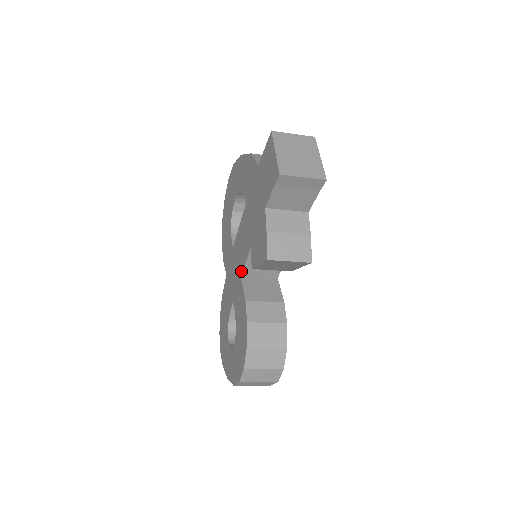
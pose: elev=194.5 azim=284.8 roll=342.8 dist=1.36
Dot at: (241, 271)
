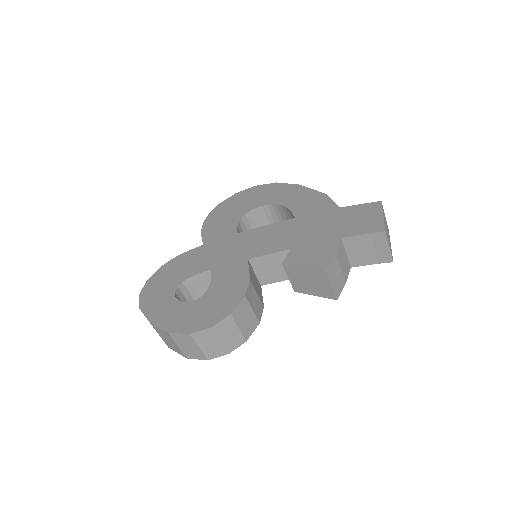
Dot at: (252, 256)
